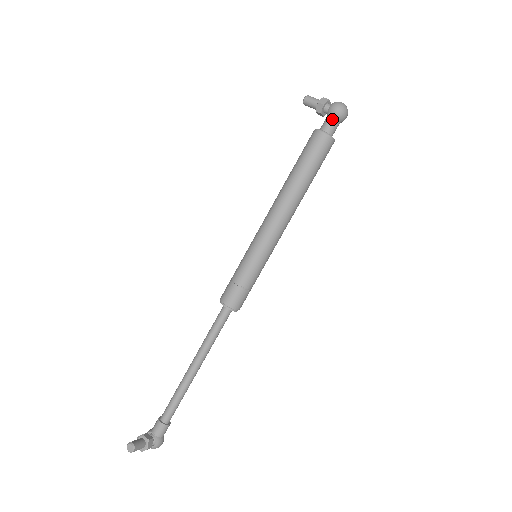
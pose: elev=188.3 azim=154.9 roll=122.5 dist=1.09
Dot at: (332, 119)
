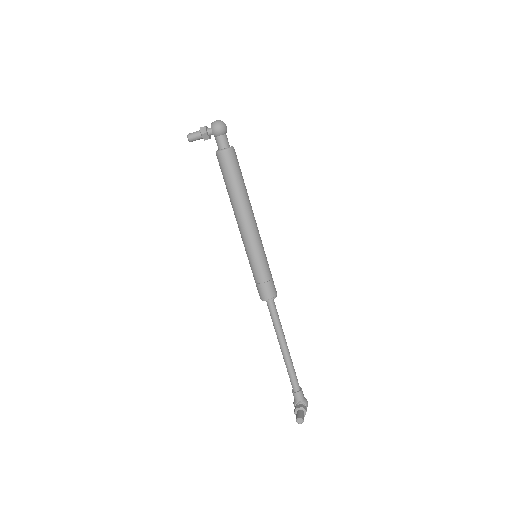
Dot at: (221, 137)
